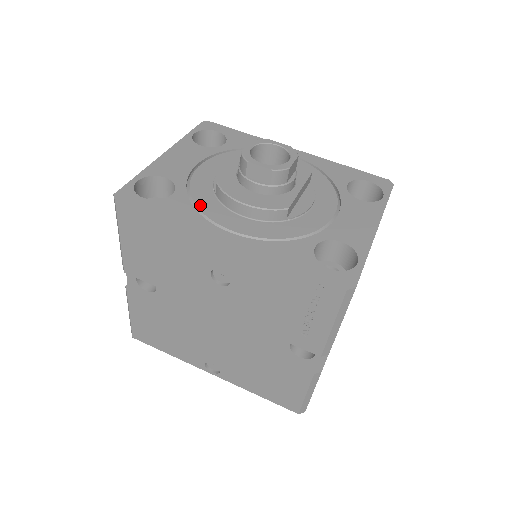
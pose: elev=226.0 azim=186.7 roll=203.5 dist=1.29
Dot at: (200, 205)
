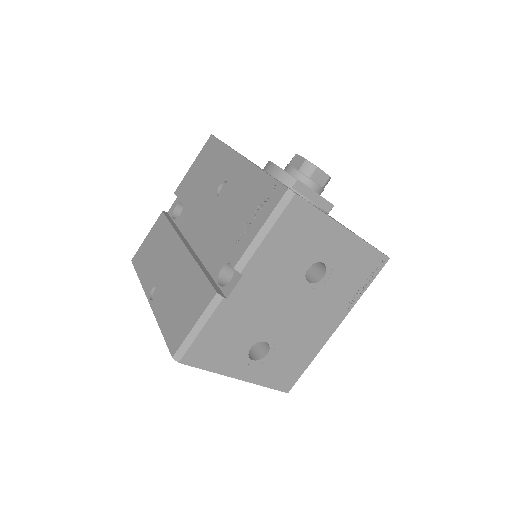
Dot at: occluded
